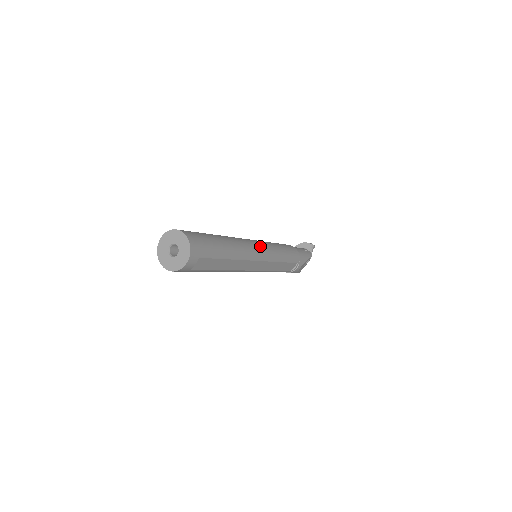
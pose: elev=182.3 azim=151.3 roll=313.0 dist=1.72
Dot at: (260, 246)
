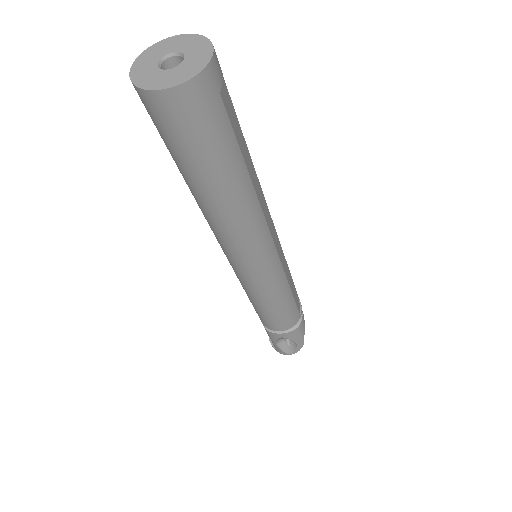
Dot at: occluded
